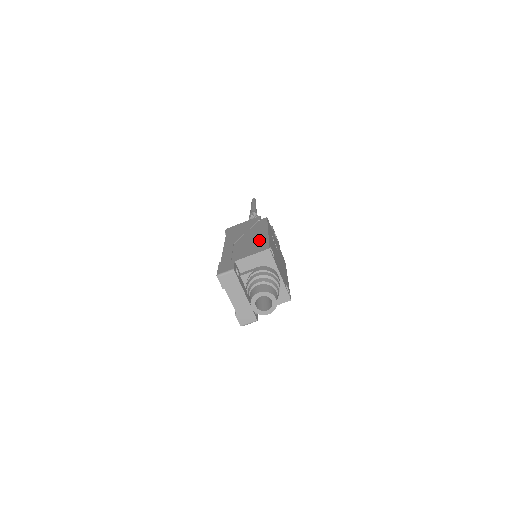
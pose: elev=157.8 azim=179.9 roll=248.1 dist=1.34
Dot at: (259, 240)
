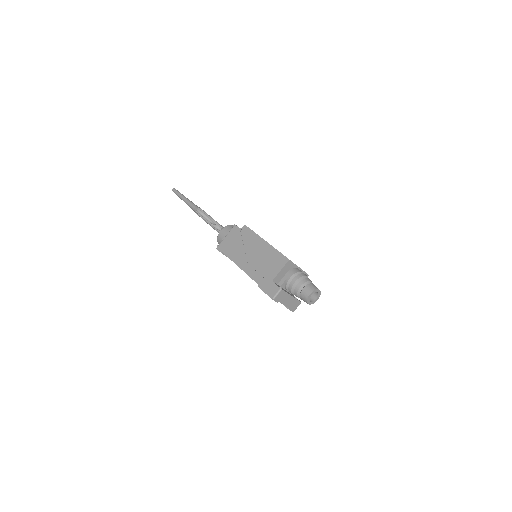
Dot at: (269, 253)
